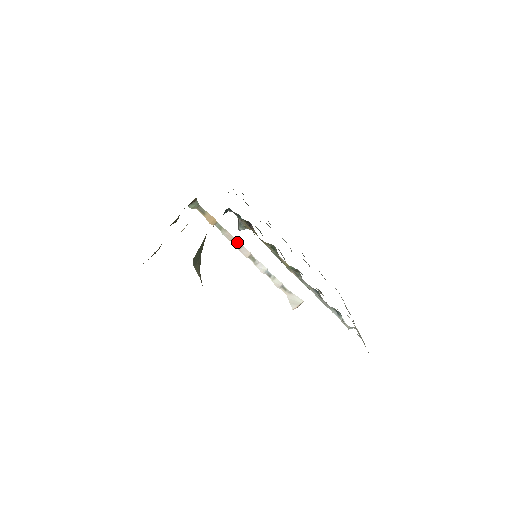
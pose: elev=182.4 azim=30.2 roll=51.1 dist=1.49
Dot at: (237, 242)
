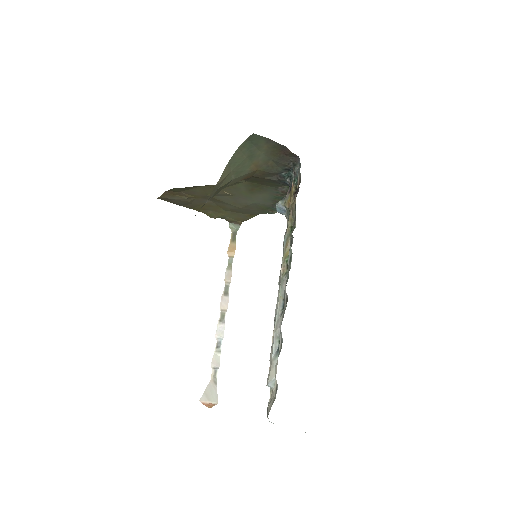
Dot at: (228, 288)
